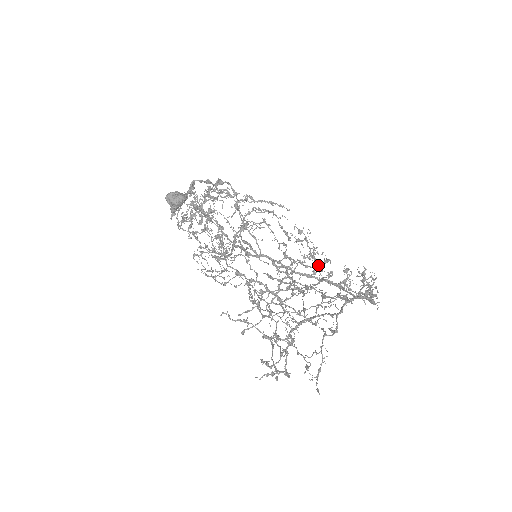
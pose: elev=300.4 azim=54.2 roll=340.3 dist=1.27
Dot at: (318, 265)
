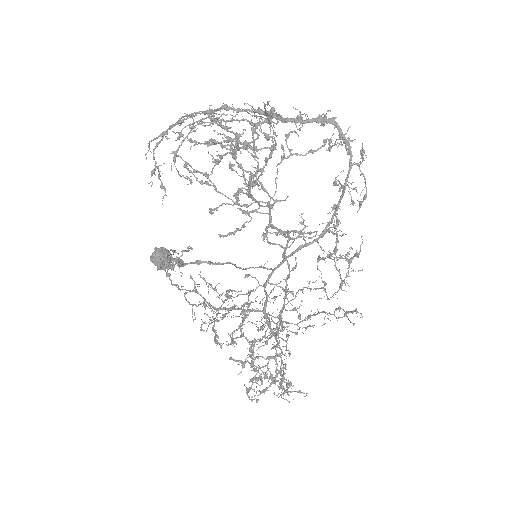
Dot at: (356, 256)
